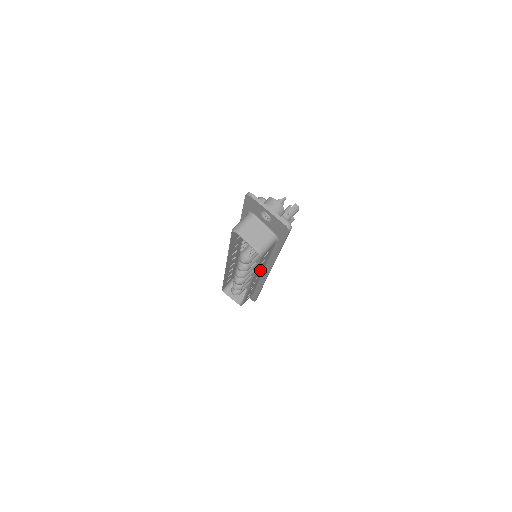
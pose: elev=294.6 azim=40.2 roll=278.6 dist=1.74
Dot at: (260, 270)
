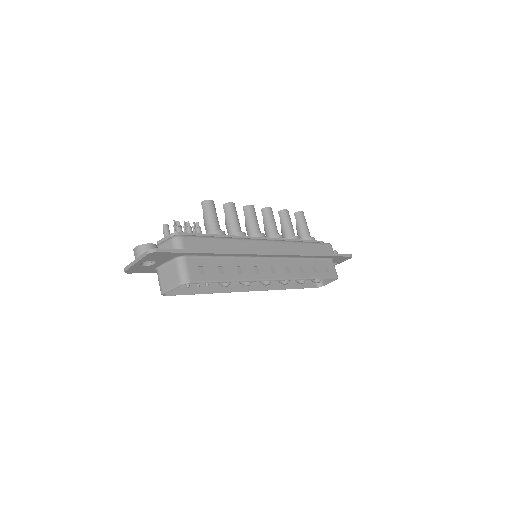
Dot at: (251, 267)
